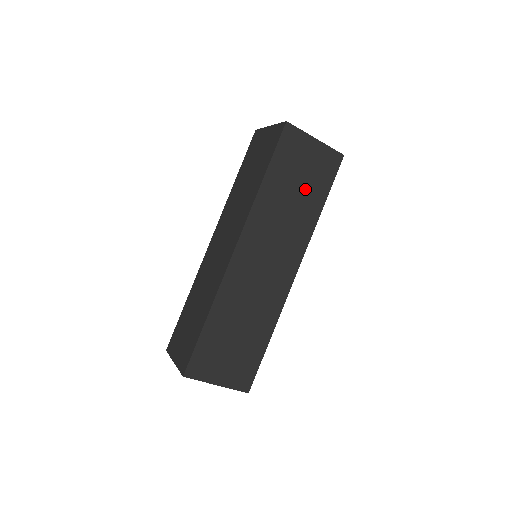
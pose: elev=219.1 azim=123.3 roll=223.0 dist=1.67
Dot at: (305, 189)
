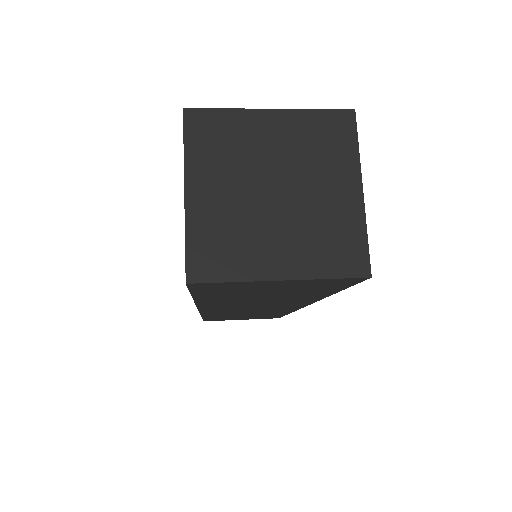
Dot at: (285, 294)
